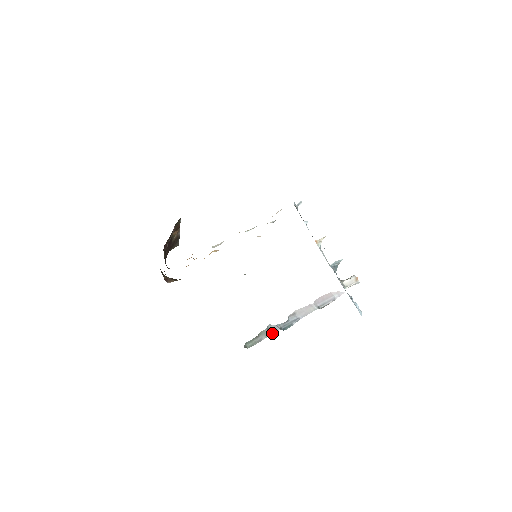
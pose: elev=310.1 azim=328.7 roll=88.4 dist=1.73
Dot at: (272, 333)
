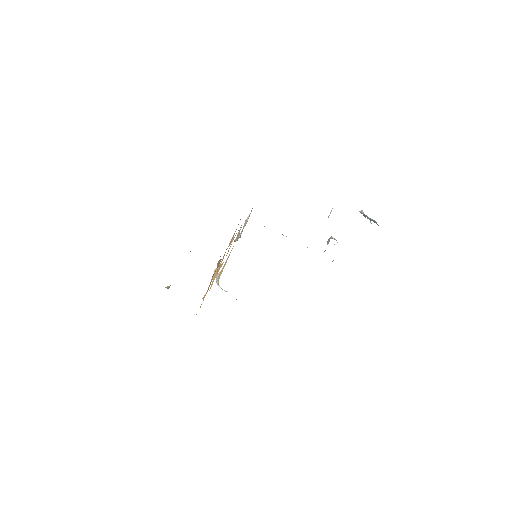
Dot at: occluded
